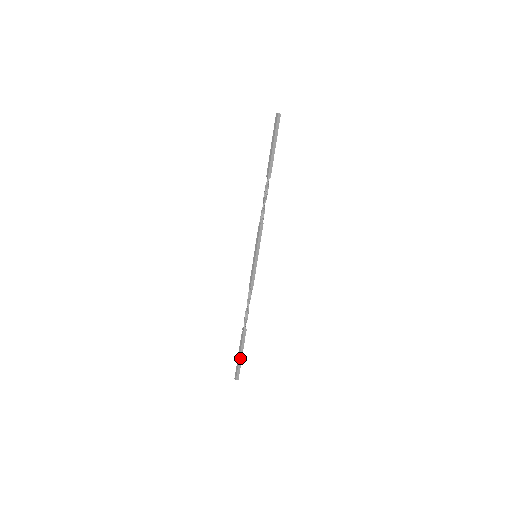
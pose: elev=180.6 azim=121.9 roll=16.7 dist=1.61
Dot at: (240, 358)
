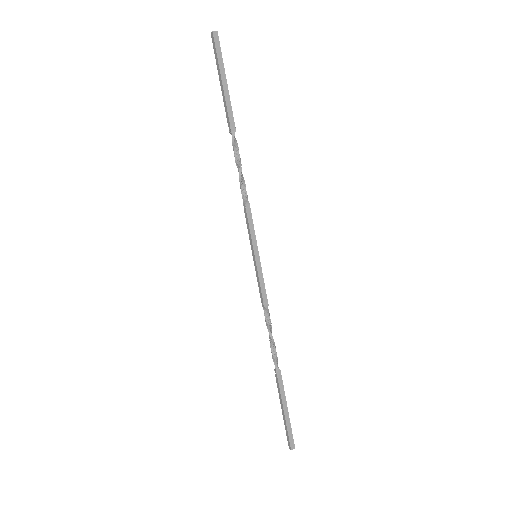
Dot at: (286, 415)
